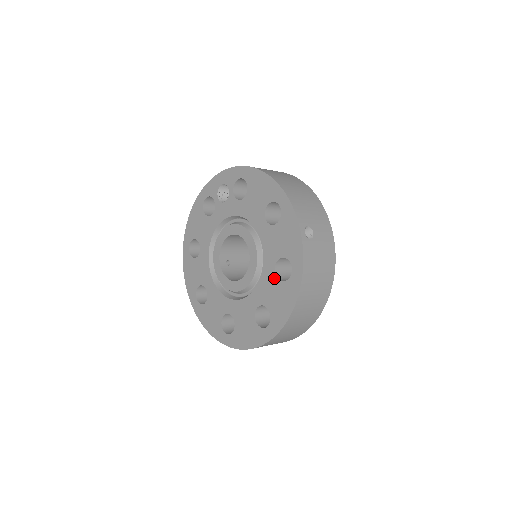
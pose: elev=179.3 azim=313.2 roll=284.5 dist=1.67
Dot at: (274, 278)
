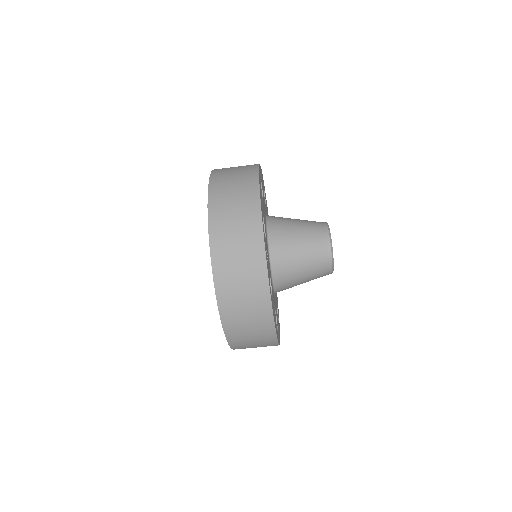
Dot at: occluded
